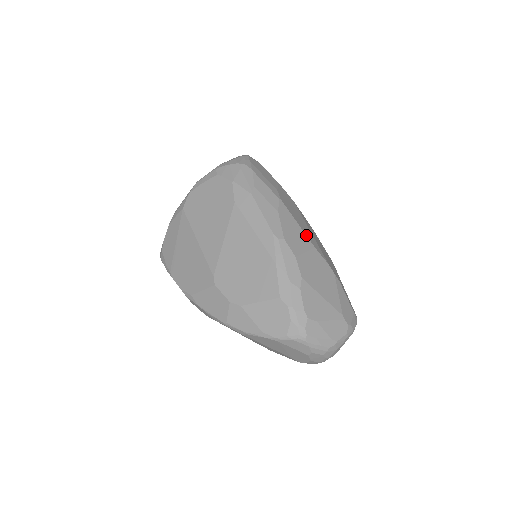
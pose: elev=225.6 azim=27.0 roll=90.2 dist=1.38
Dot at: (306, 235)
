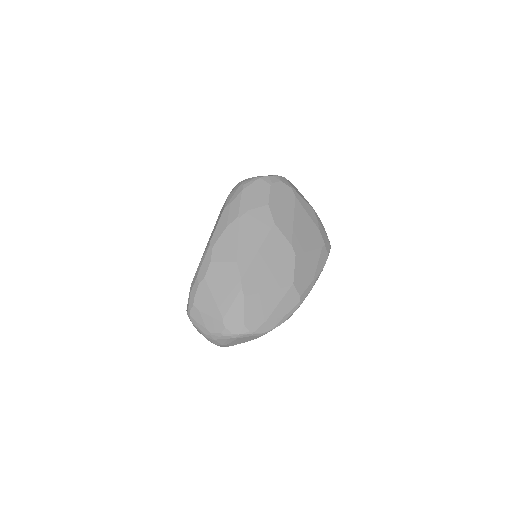
Dot at: (238, 251)
